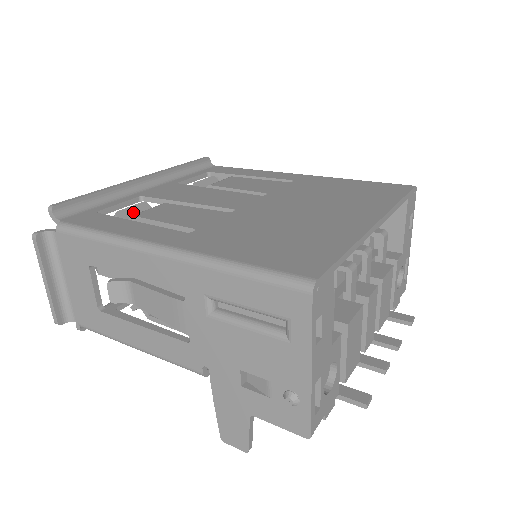
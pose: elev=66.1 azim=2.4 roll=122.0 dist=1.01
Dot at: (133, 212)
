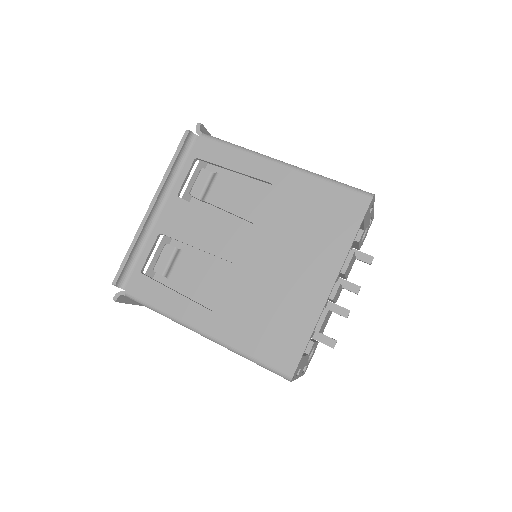
Dot at: (163, 261)
